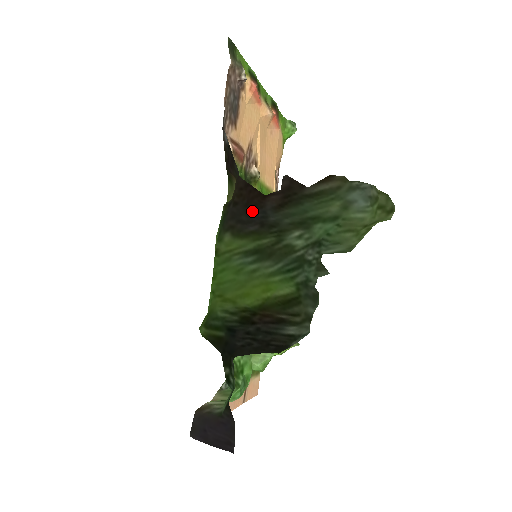
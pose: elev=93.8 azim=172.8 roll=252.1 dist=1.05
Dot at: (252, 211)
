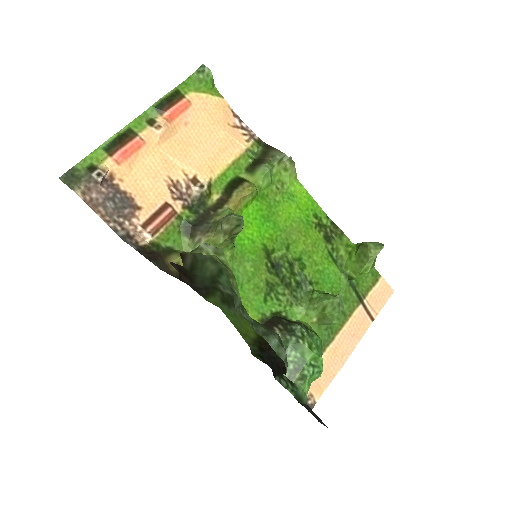
Dot at: occluded
